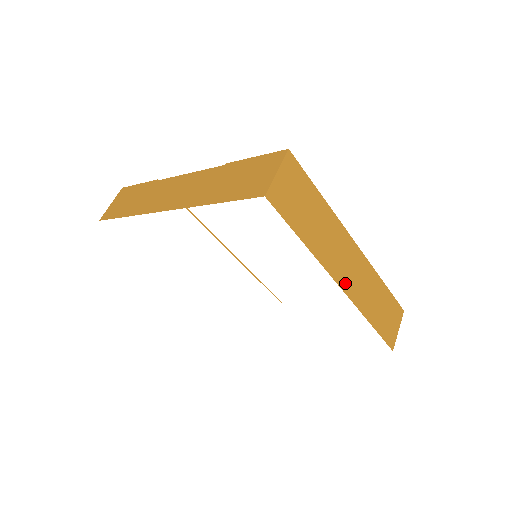
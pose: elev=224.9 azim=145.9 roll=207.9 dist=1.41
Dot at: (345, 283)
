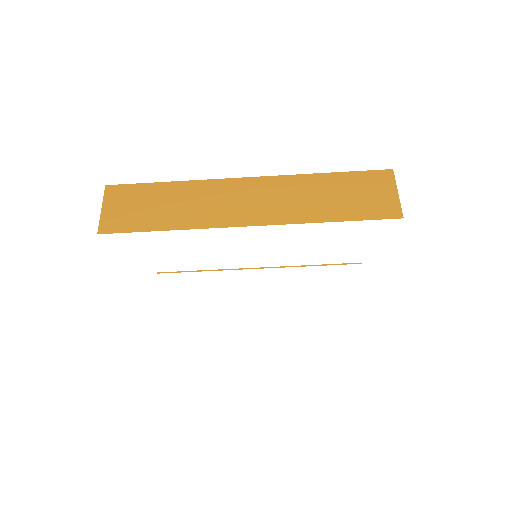
Dot at: (253, 218)
